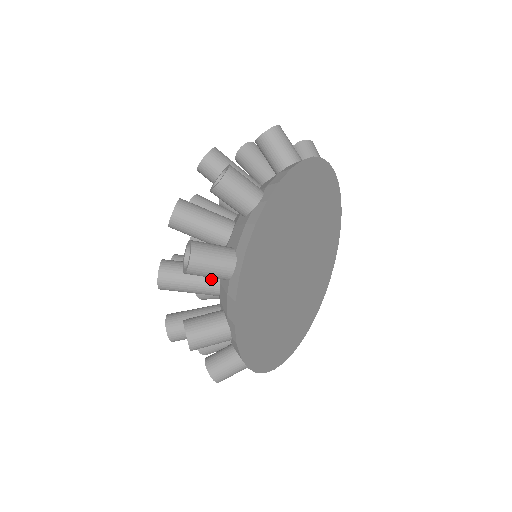
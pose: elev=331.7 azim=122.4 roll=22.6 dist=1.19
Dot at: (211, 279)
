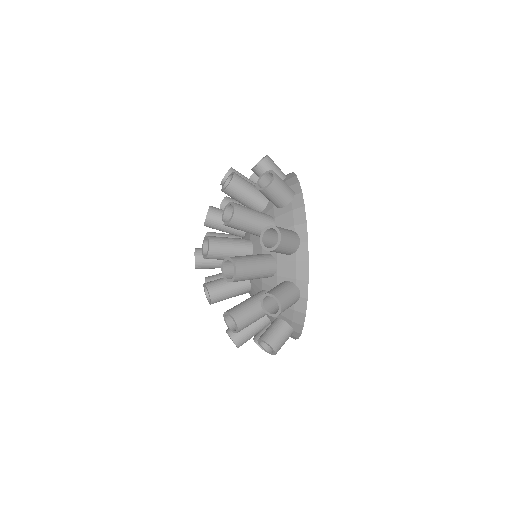
Dot at: (268, 216)
